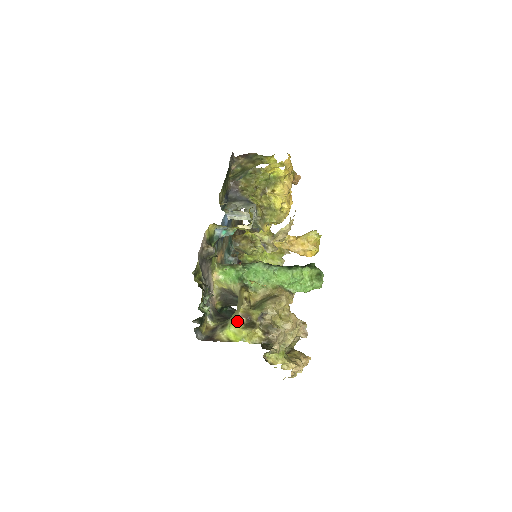
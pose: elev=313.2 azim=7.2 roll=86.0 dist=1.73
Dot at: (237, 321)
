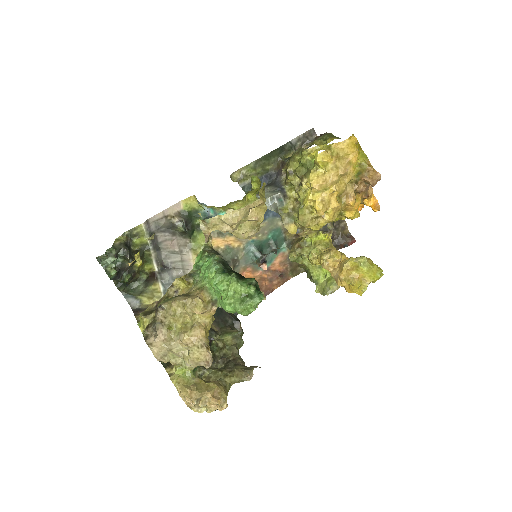
Dot at: occluded
